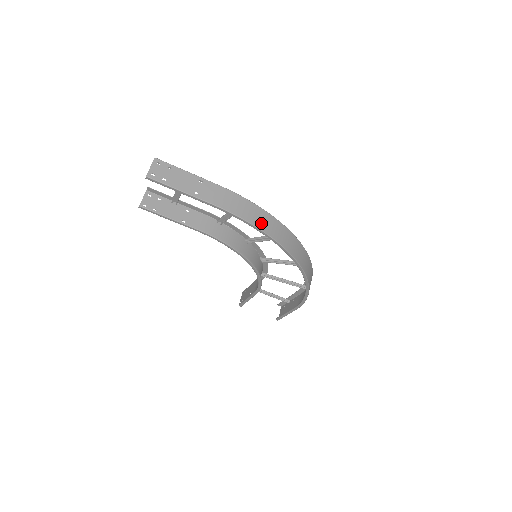
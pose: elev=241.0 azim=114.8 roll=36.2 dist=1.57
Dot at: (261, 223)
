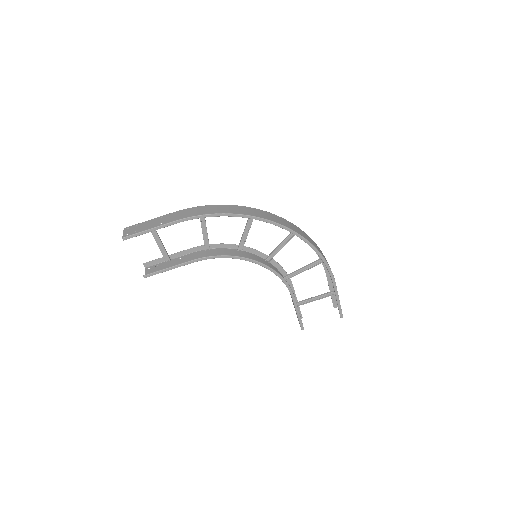
Dot at: (219, 211)
